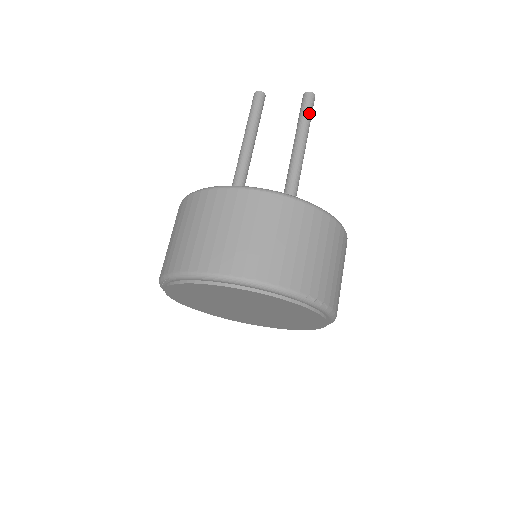
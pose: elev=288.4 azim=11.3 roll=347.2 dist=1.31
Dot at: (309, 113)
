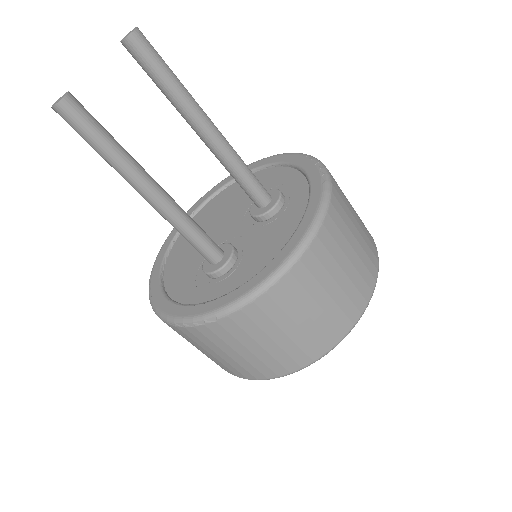
Dot at: (167, 66)
